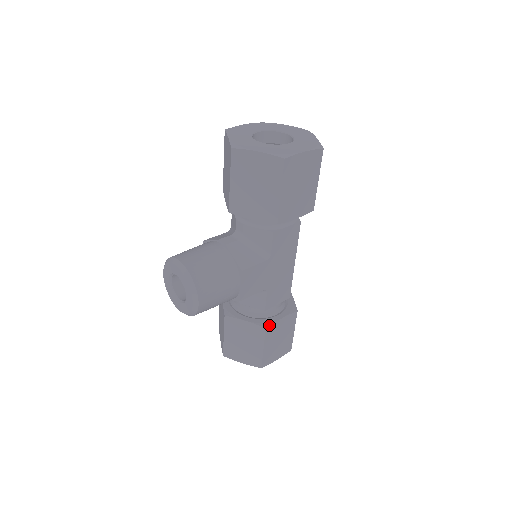
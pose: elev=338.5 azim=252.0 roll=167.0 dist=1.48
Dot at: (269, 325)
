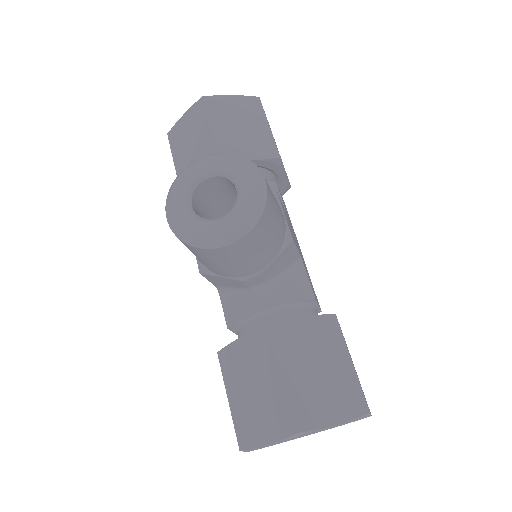
Dot at: (334, 314)
